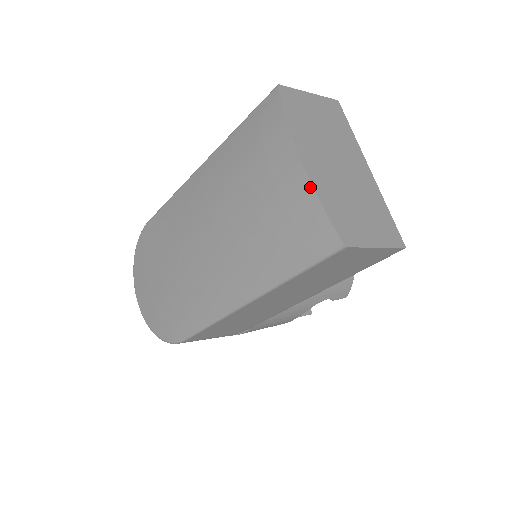
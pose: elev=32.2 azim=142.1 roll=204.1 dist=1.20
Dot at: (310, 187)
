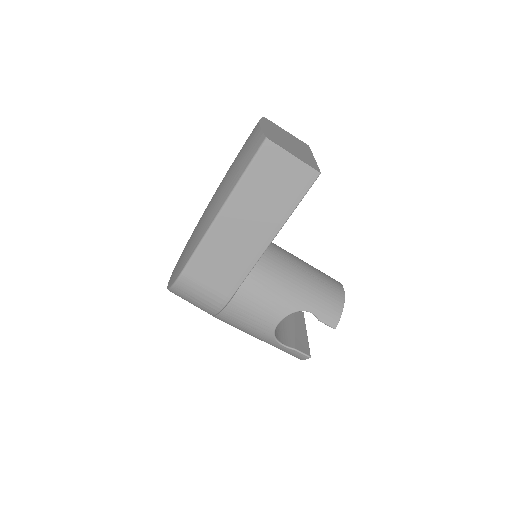
Dot at: (259, 127)
